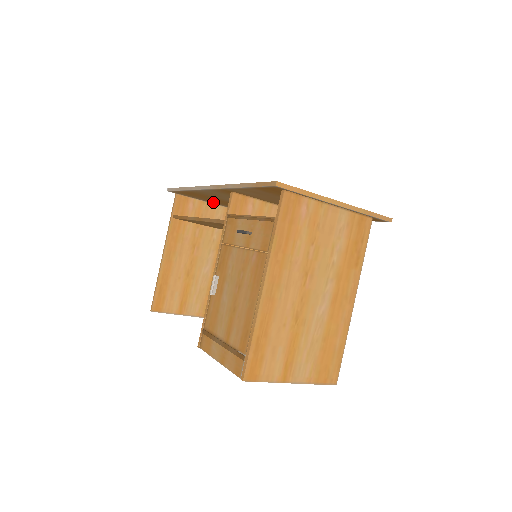
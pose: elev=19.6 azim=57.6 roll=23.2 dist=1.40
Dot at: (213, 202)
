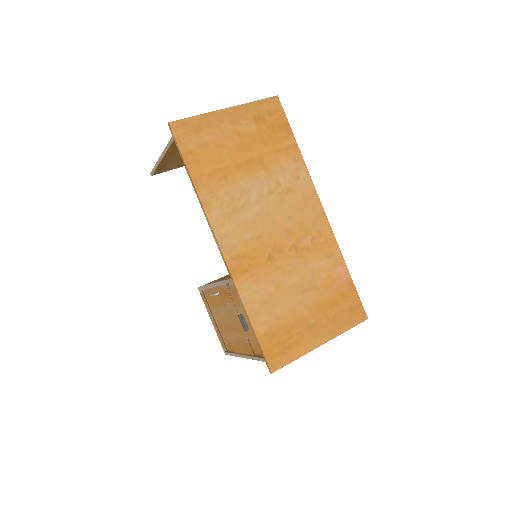
Dot at: (226, 124)
